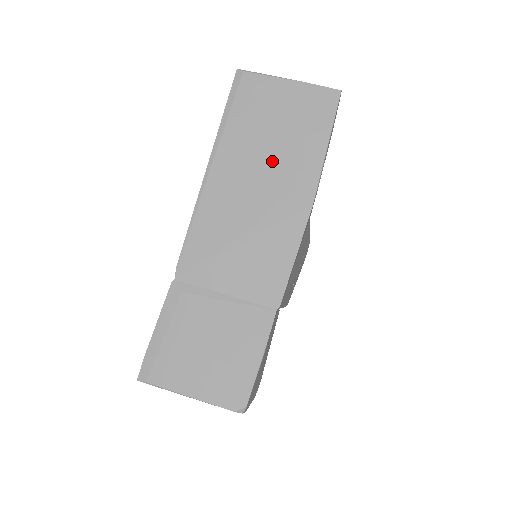
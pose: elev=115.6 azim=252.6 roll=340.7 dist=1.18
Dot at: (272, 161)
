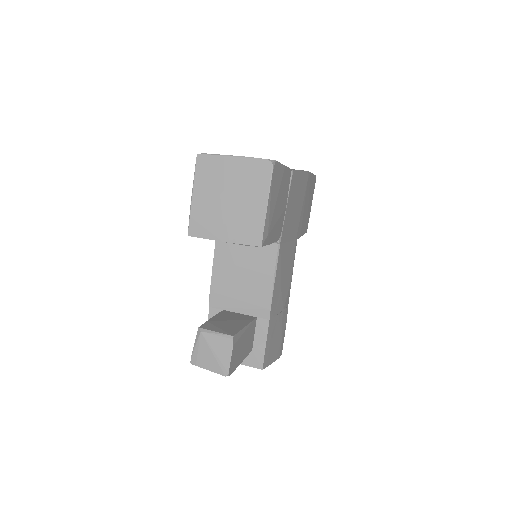
Dot at: occluded
